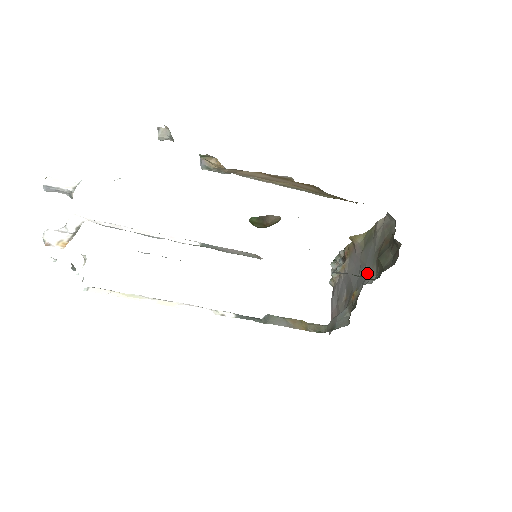
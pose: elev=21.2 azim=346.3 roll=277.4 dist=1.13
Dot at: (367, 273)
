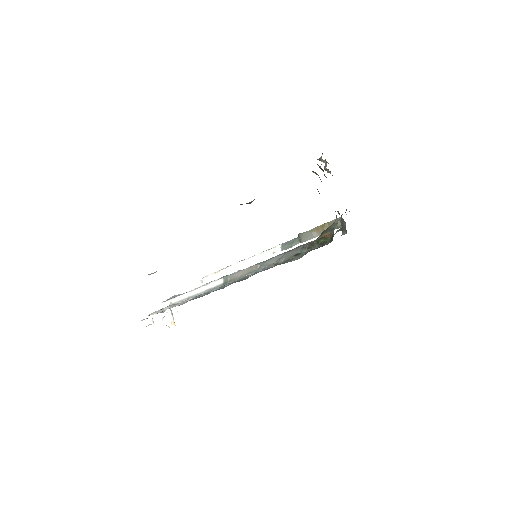
Dot at: occluded
